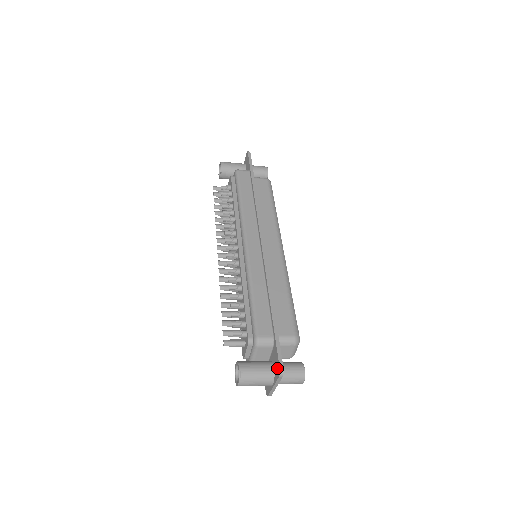
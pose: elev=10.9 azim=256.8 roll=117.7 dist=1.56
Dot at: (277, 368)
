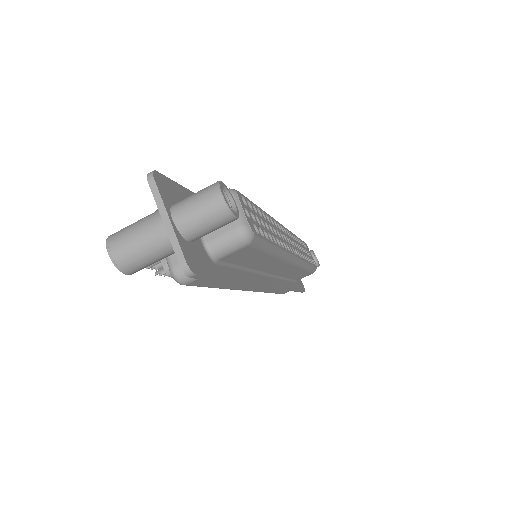
Dot at: occluded
